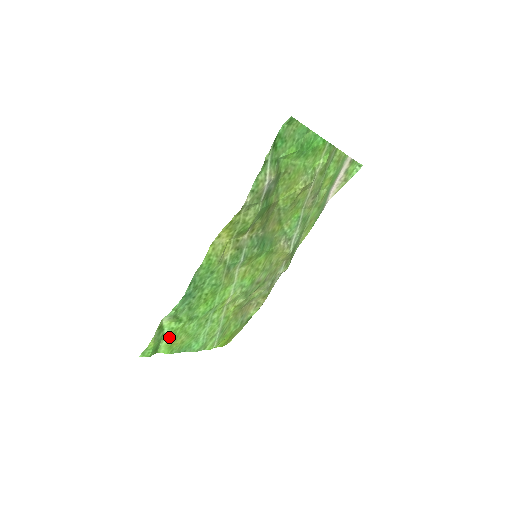
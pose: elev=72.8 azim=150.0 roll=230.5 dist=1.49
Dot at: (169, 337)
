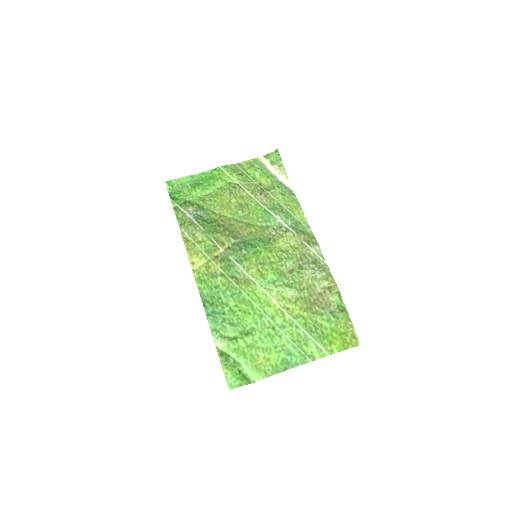
Dot at: (243, 359)
